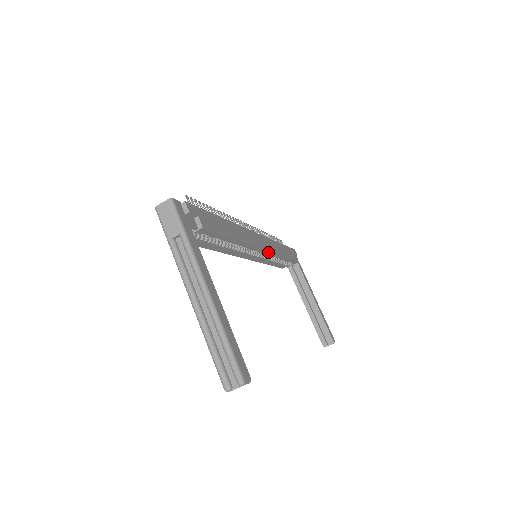
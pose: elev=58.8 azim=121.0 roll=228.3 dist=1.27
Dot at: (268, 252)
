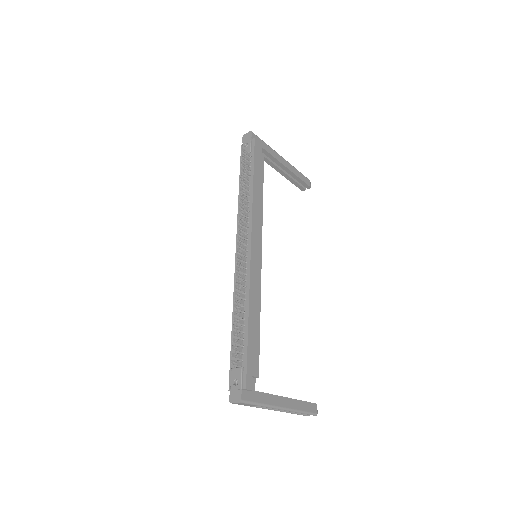
Dot at: (260, 237)
